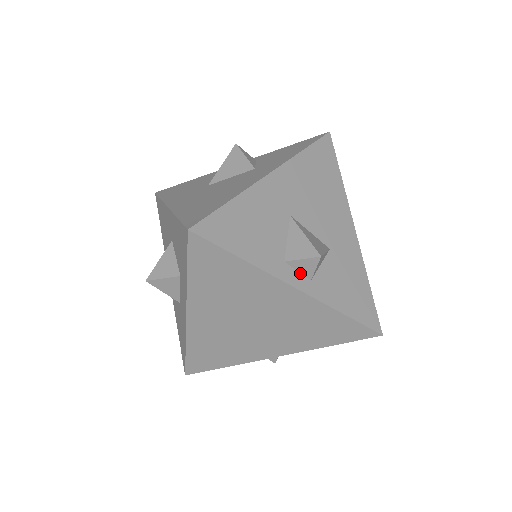
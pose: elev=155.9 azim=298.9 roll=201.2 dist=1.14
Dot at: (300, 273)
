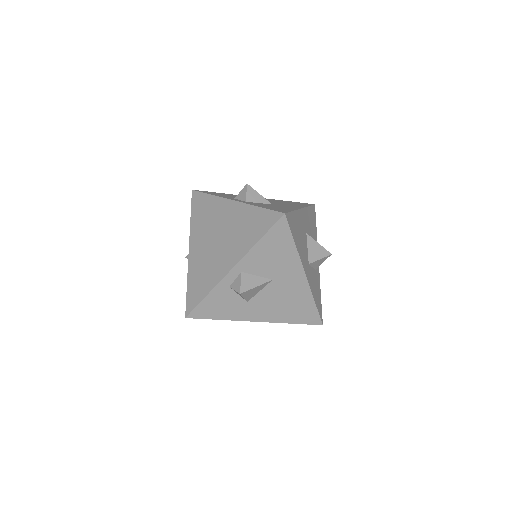
Dot at: occluded
